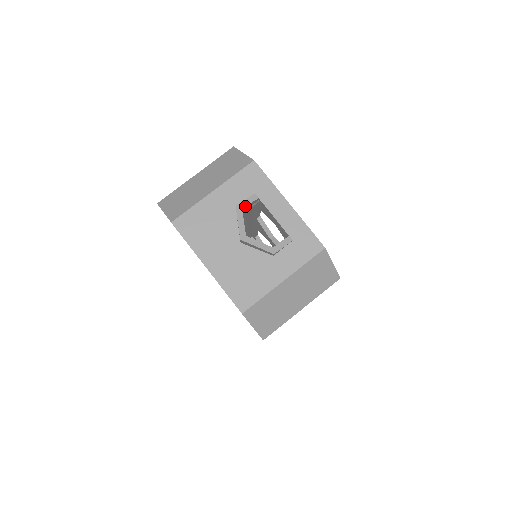
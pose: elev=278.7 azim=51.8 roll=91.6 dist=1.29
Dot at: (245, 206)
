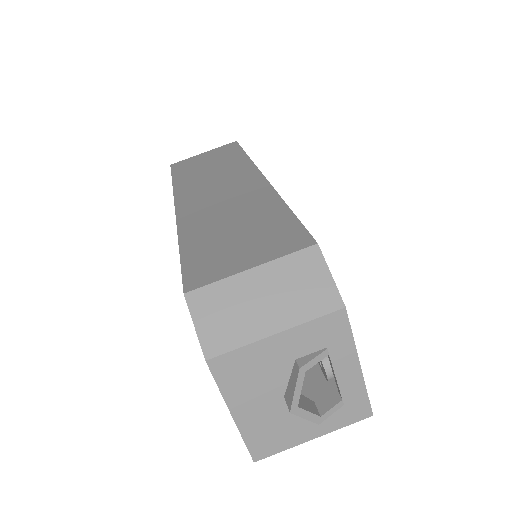
Dot at: (310, 367)
